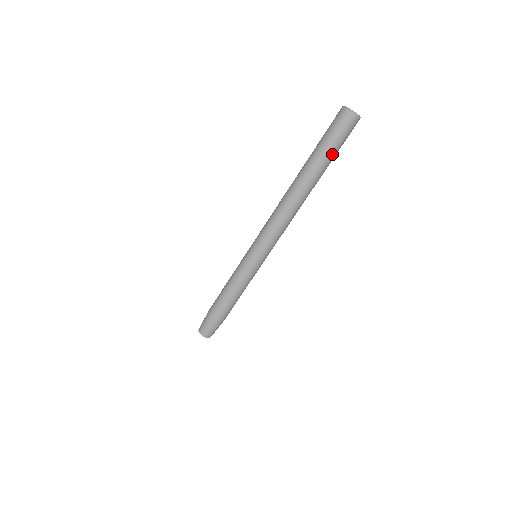
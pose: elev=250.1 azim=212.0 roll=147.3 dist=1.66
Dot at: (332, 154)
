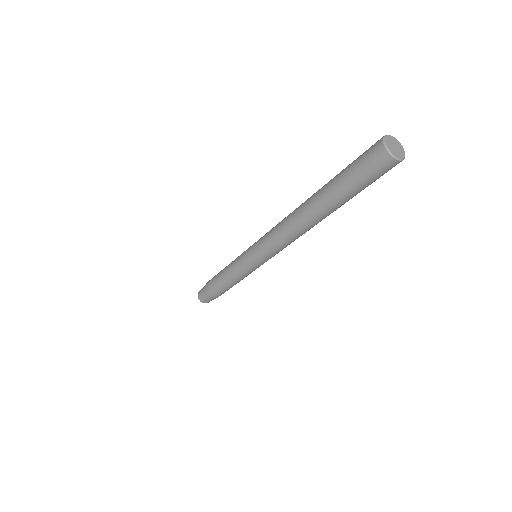
Dot at: occluded
